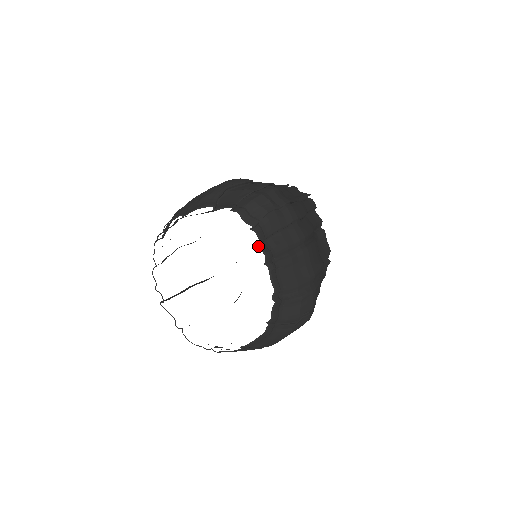
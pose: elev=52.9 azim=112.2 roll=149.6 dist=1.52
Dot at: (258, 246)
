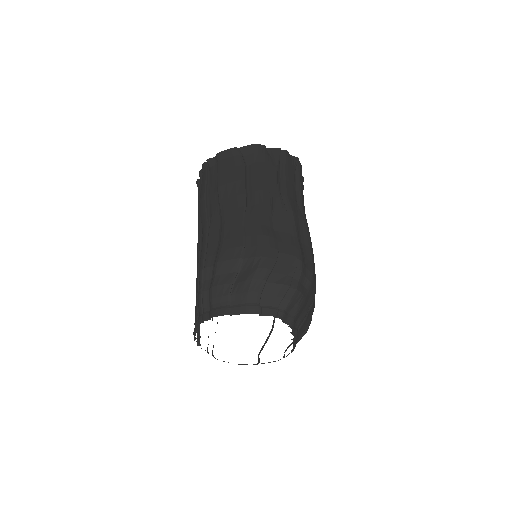
Dot at: occluded
